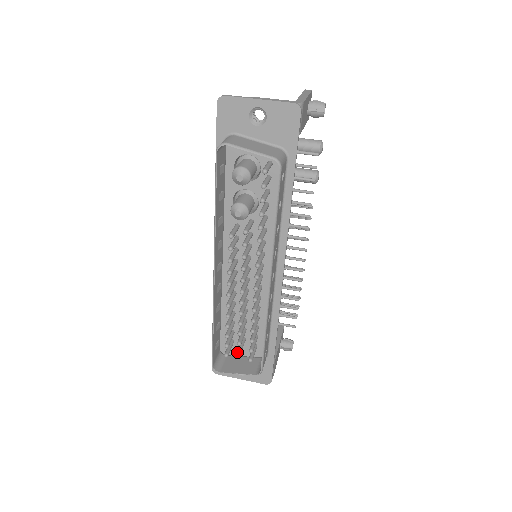
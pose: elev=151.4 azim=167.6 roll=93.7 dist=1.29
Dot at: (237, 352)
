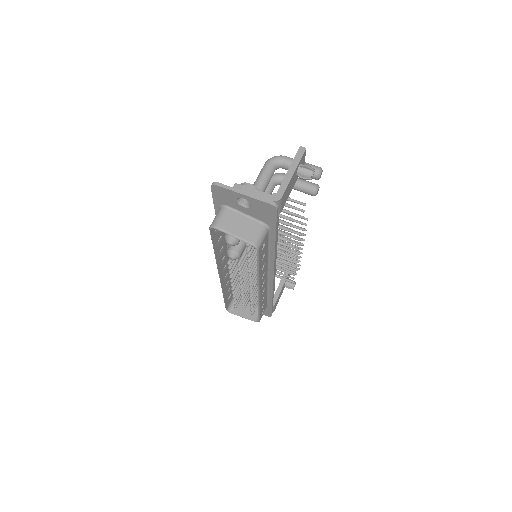
Dot at: (242, 308)
